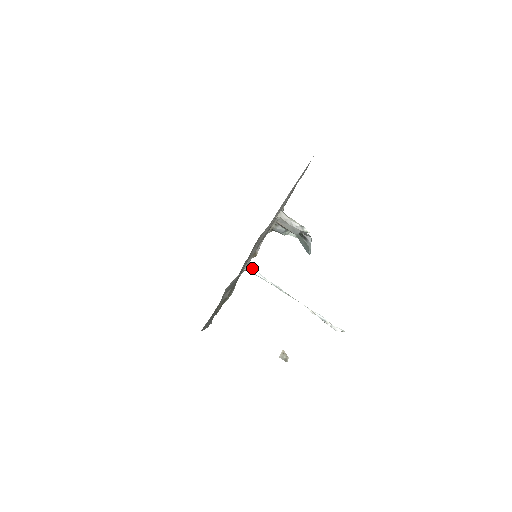
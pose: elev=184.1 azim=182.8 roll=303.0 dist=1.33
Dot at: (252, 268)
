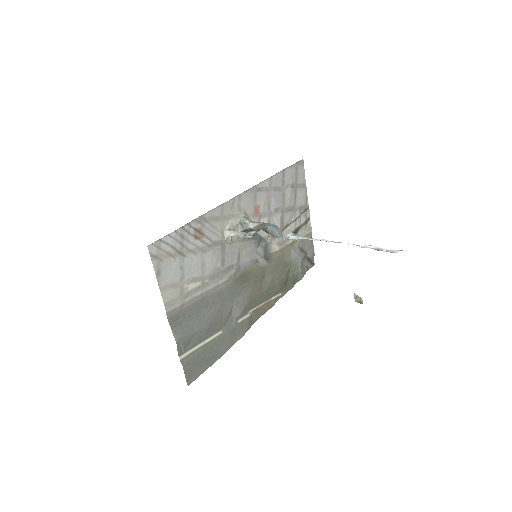
Dot at: (294, 236)
